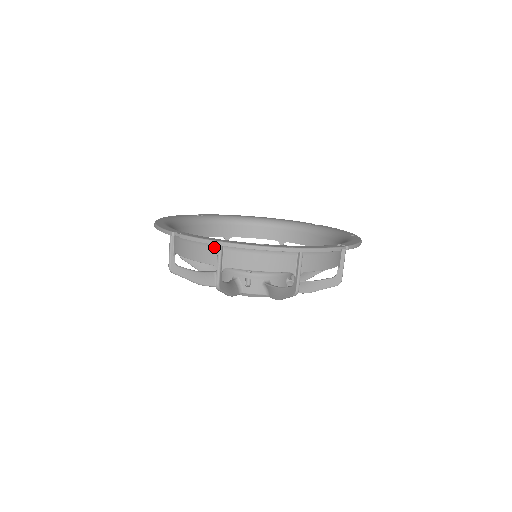
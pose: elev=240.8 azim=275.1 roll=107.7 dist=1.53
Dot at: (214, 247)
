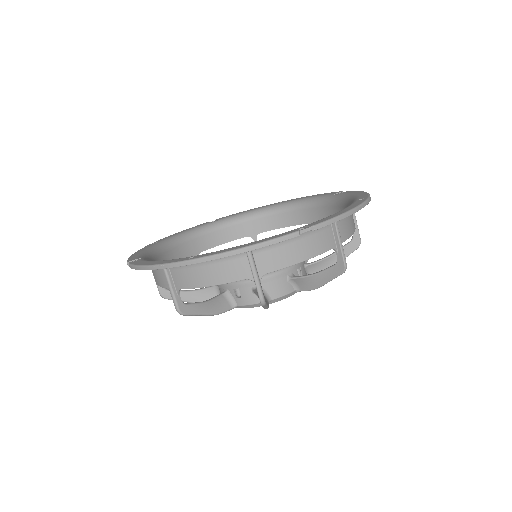
Dot at: occluded
